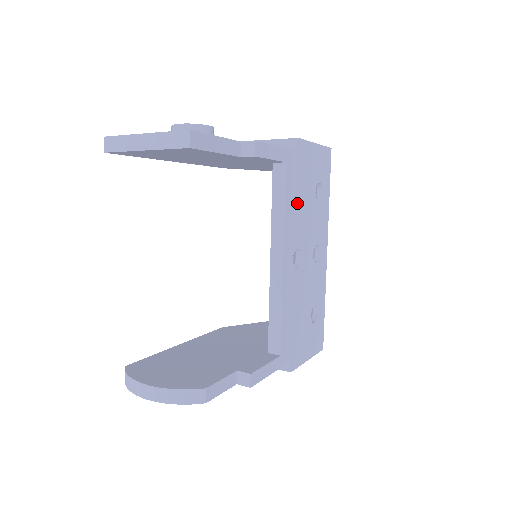
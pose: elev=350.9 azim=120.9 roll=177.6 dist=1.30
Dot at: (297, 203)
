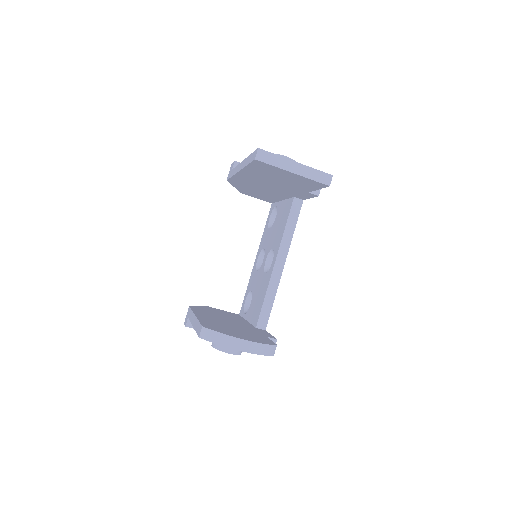
Dot at: occluded
